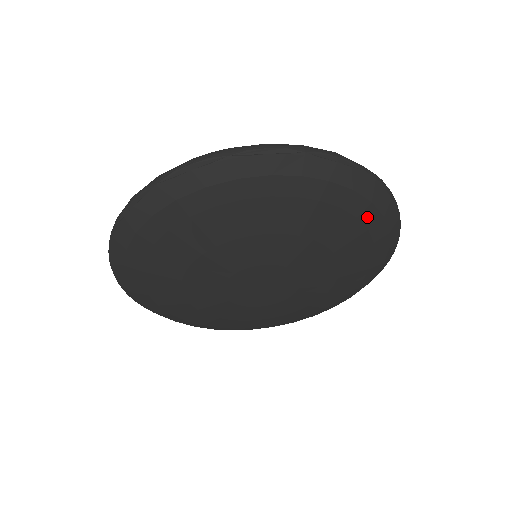
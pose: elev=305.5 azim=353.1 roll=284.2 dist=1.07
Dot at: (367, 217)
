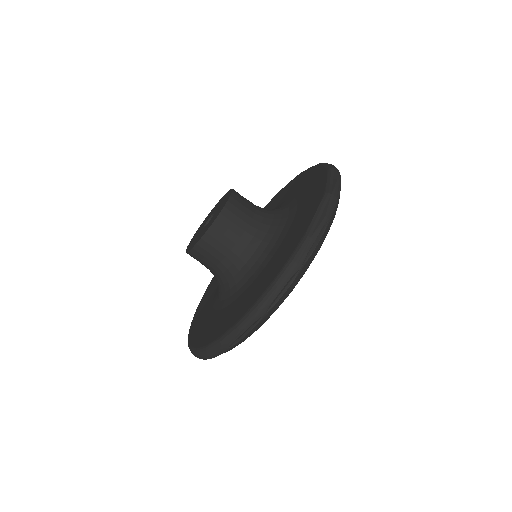
Dot at: occluded
